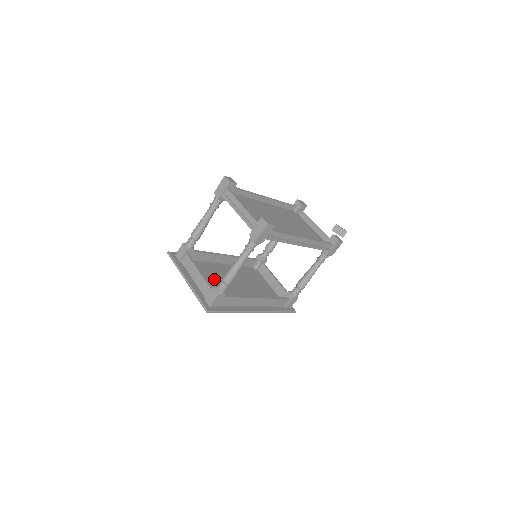
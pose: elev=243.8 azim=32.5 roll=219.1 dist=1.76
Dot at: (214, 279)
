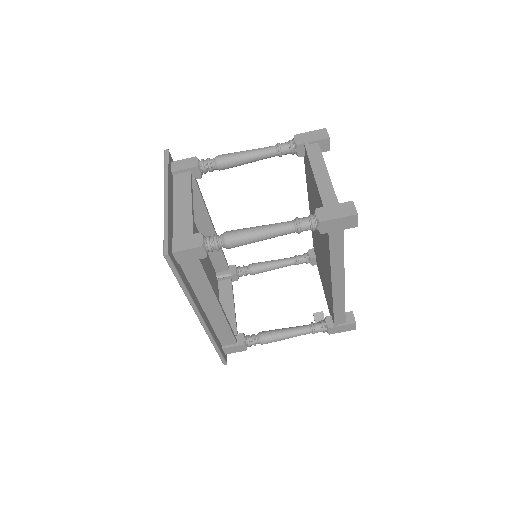
Dot at: occluded
